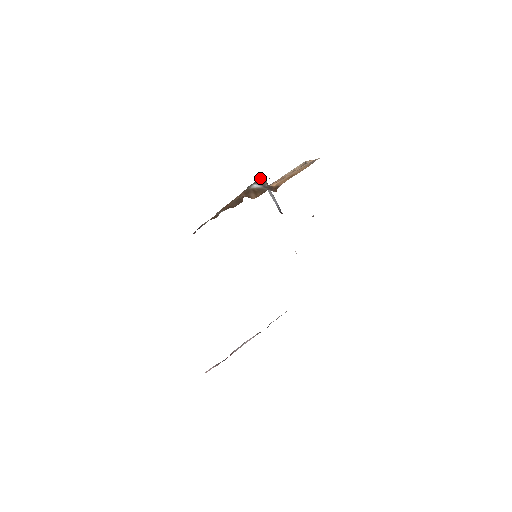
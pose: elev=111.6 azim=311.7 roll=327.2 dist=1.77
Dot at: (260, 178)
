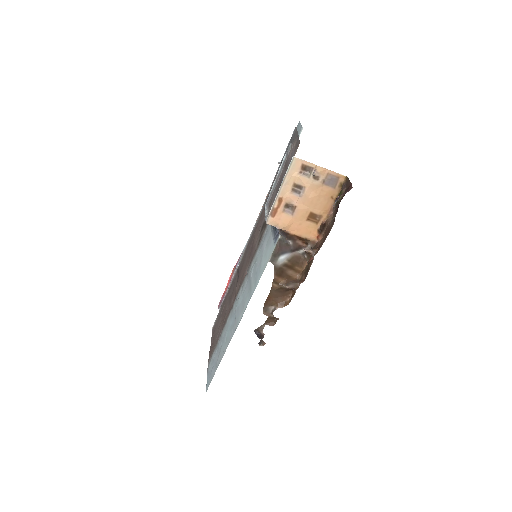
Dot at: (279, 243)
